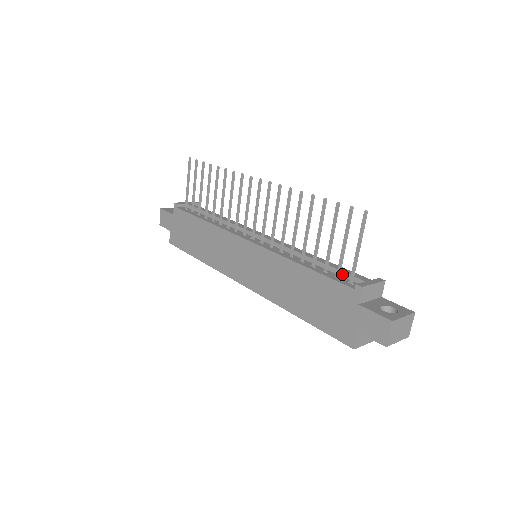
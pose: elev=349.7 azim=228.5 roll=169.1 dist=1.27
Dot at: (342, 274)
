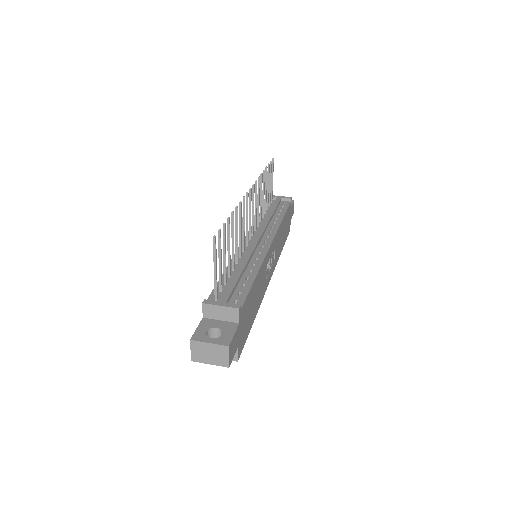
Dot at: (227, 289)
